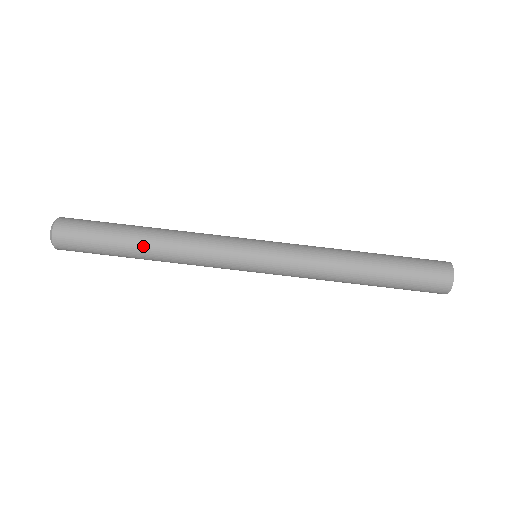
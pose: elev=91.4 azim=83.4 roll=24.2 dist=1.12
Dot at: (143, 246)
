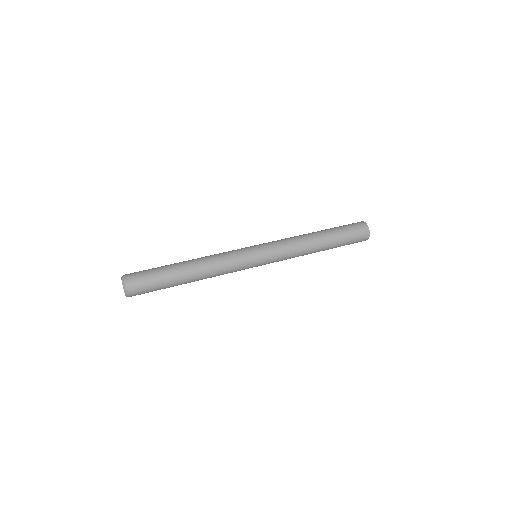
Dot at: (185, 262)
